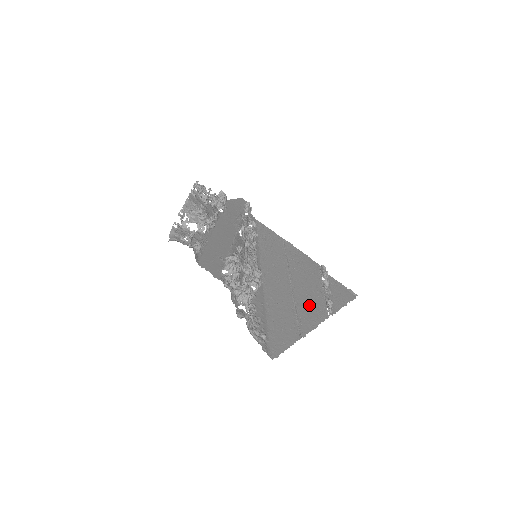
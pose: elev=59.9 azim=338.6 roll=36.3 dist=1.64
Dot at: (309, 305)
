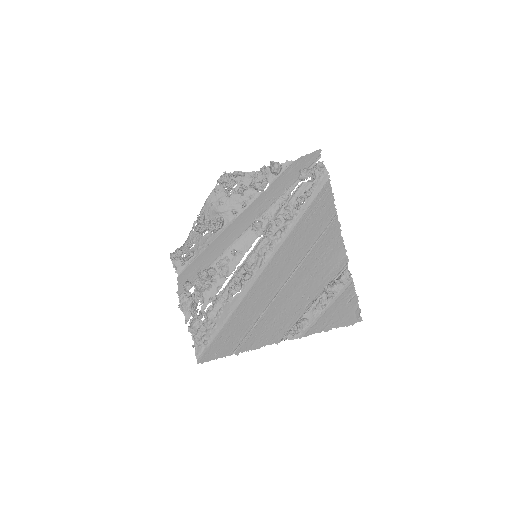
Dot at: (273, 322)
